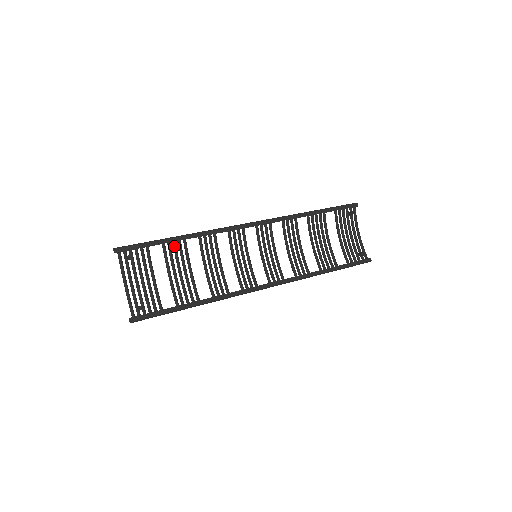
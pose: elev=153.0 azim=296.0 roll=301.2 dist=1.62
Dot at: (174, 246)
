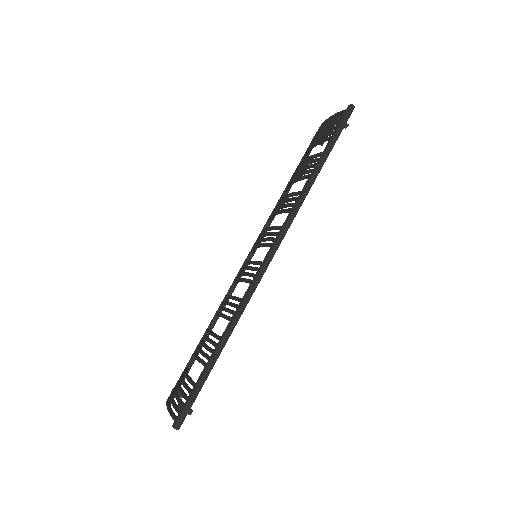
Dot at: occluded
